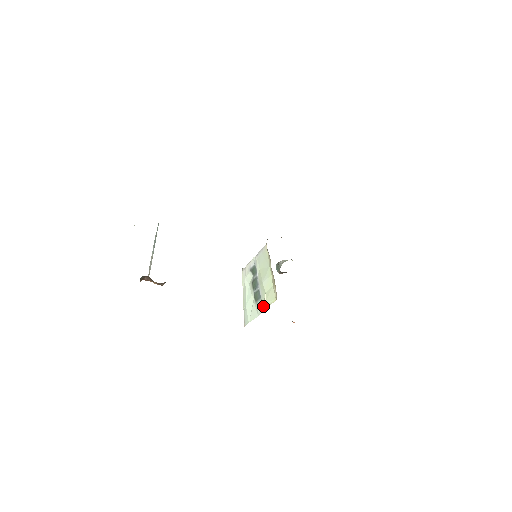
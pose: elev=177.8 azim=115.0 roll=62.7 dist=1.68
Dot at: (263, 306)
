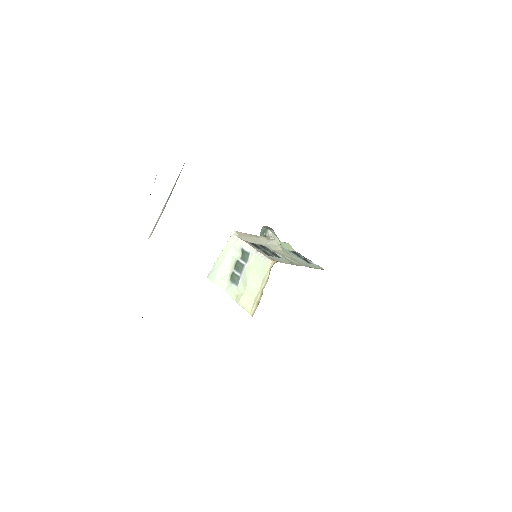
Dot at: (235, 296)
